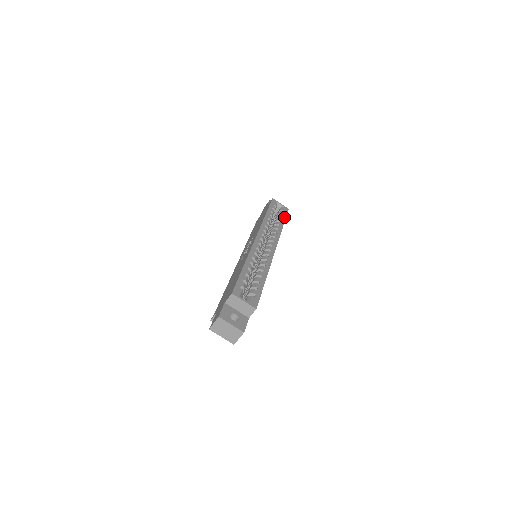
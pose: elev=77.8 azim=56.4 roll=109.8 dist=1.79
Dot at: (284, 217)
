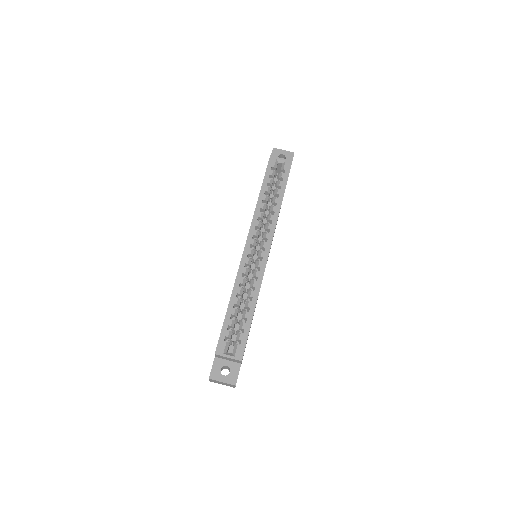
Dot at: (284, 182)
